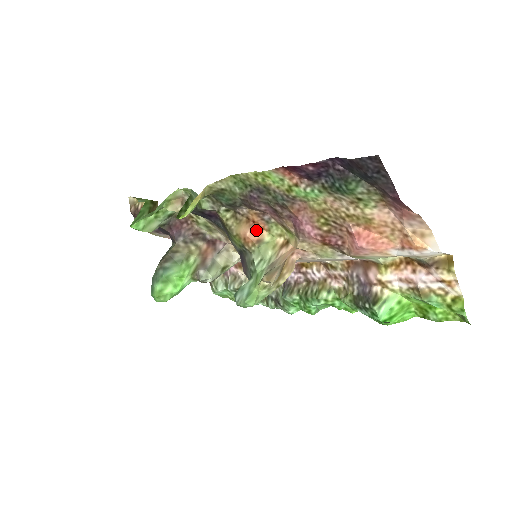
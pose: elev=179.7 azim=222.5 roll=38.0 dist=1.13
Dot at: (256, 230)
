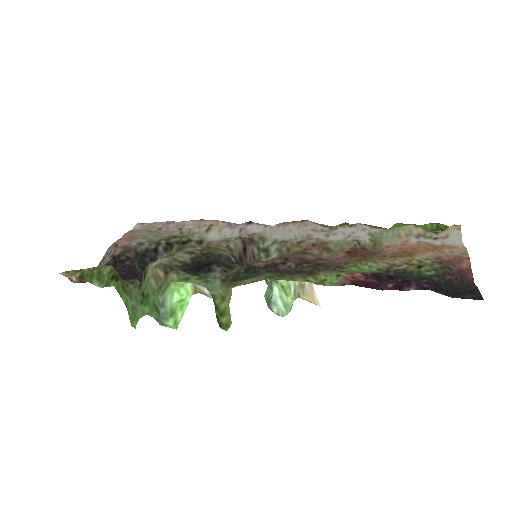
Dot at: occluded
